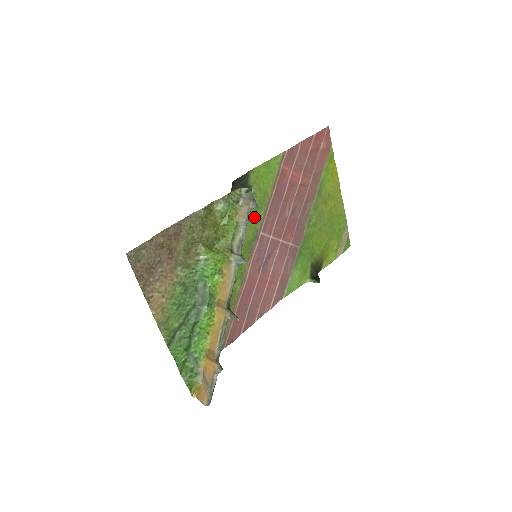
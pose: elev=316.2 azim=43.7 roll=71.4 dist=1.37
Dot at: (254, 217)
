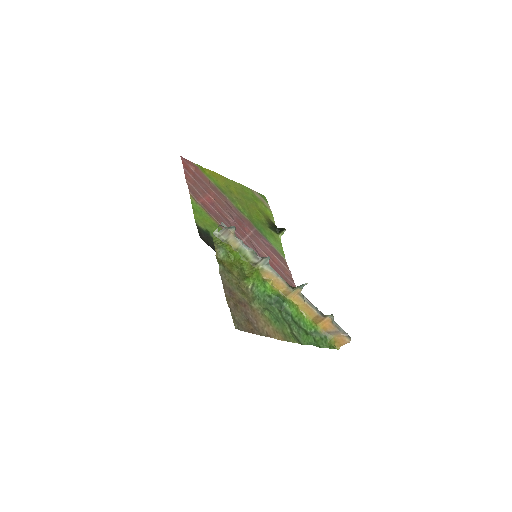
Dot at: occluded
